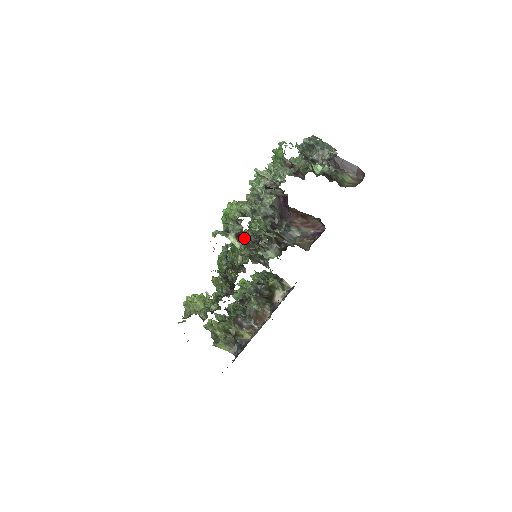
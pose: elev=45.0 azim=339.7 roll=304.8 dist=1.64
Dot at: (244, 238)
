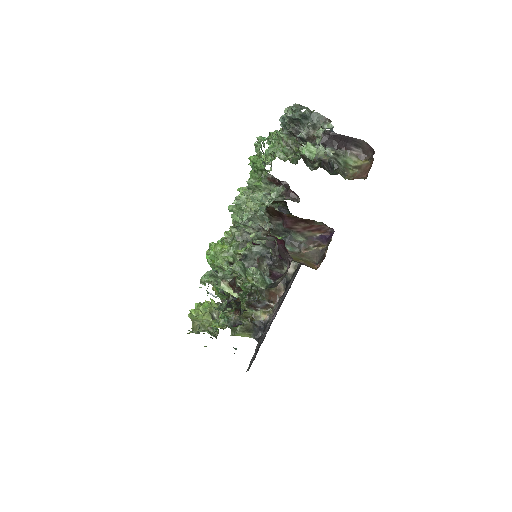
Dot at: (240, 289)
